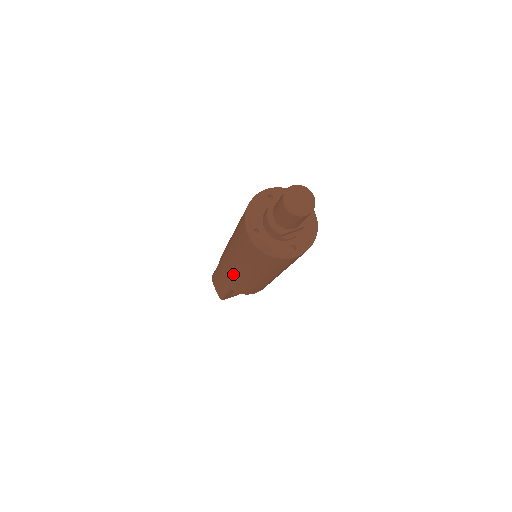
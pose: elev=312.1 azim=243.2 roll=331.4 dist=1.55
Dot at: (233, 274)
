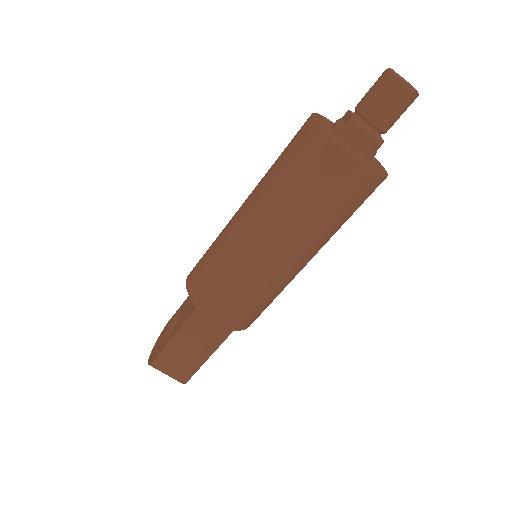
Dot at: (266, 282)
